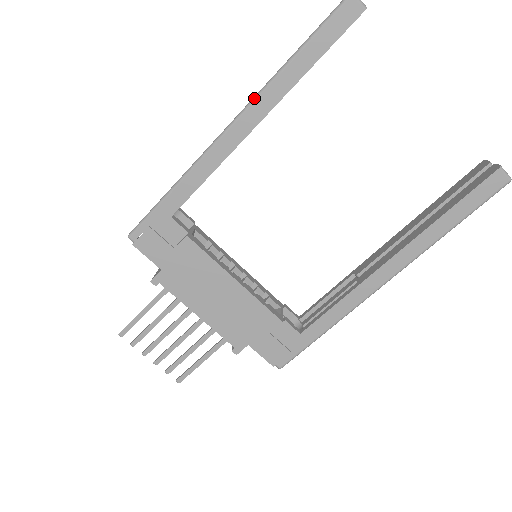
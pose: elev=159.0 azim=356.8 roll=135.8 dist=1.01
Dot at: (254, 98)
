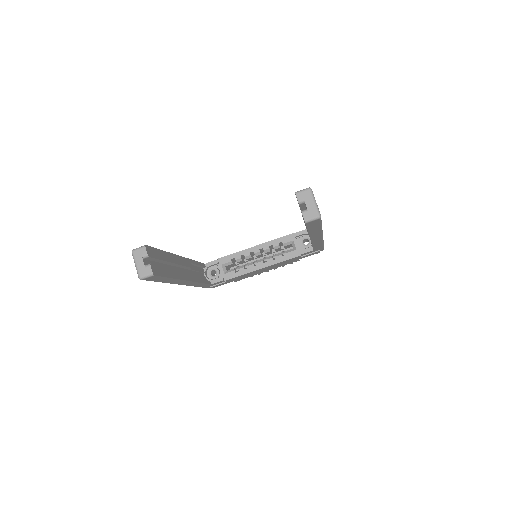
Dot at: occluded
